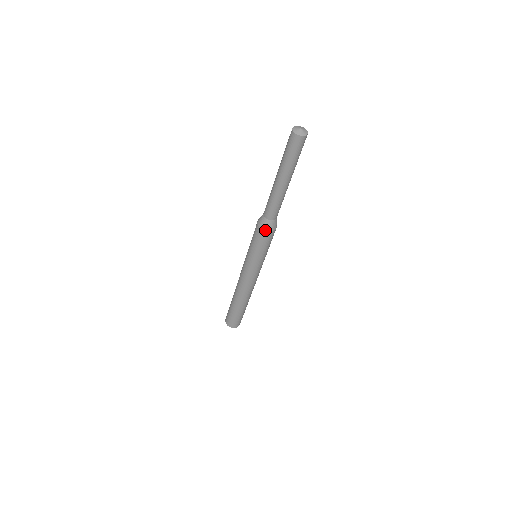
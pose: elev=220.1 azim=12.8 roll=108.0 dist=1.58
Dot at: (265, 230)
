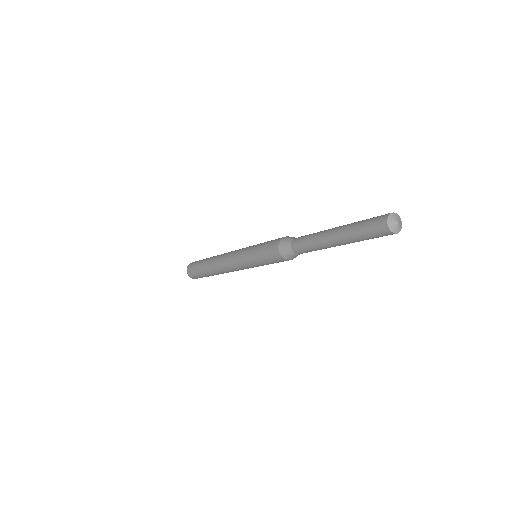
Dot at: (287, 259)
